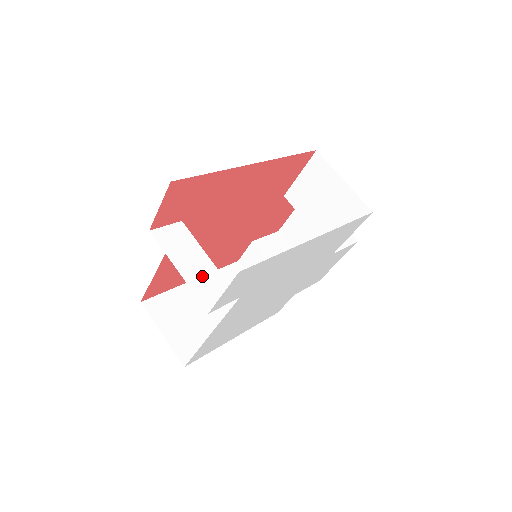
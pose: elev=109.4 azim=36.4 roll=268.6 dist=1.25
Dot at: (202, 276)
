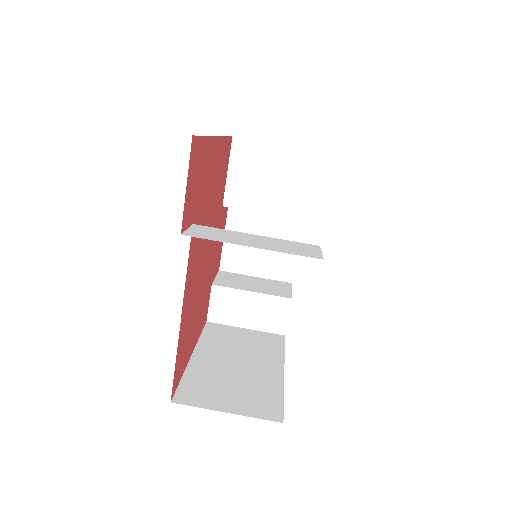
Dot at: (273, 244)
